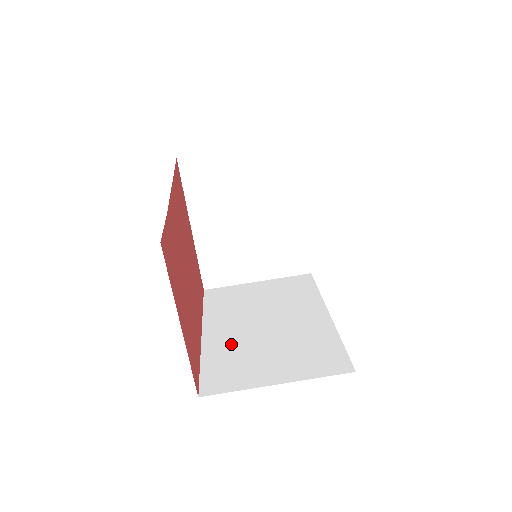
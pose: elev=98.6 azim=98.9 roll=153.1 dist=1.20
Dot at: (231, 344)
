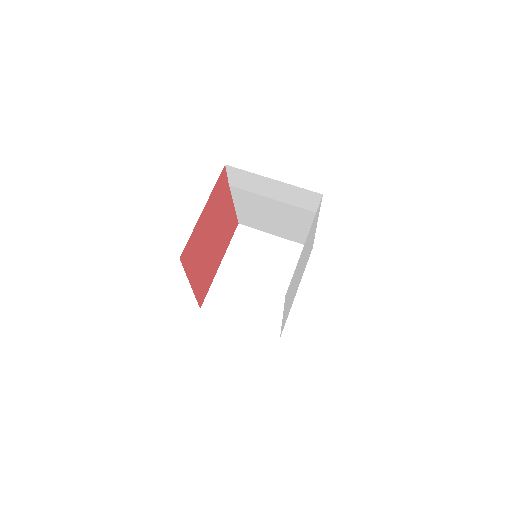
Dot at: occluded
